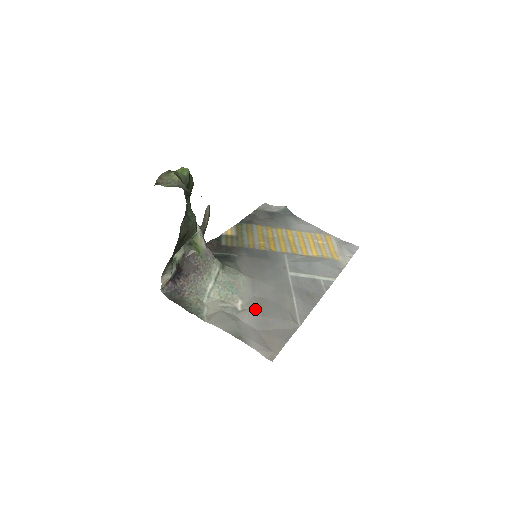
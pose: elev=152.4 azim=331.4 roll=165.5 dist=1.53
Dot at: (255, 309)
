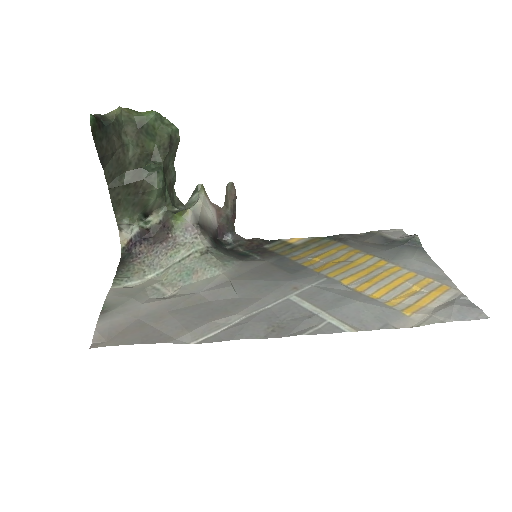
Dot at: (174, 302)
